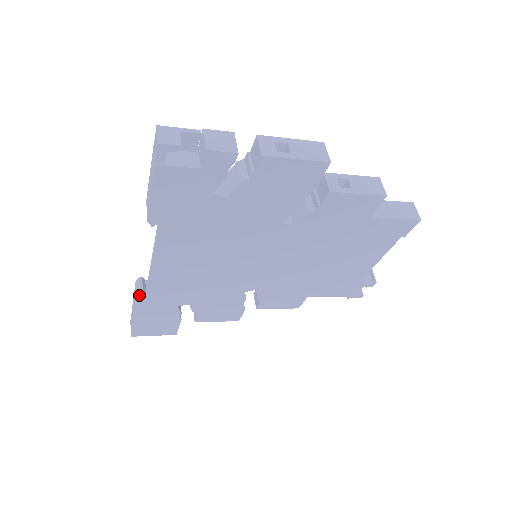
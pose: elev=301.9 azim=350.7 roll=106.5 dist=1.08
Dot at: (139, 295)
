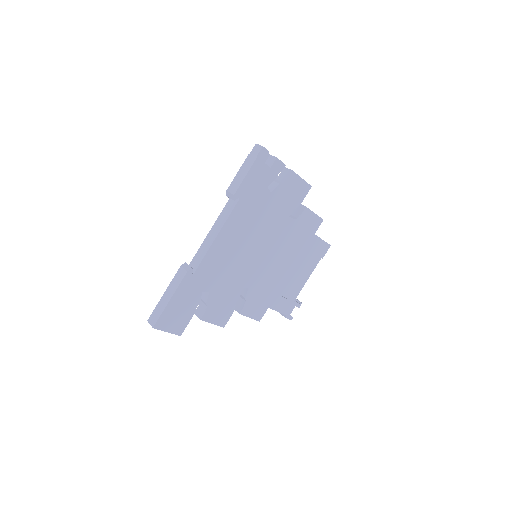
Dot at: (190, 269)
